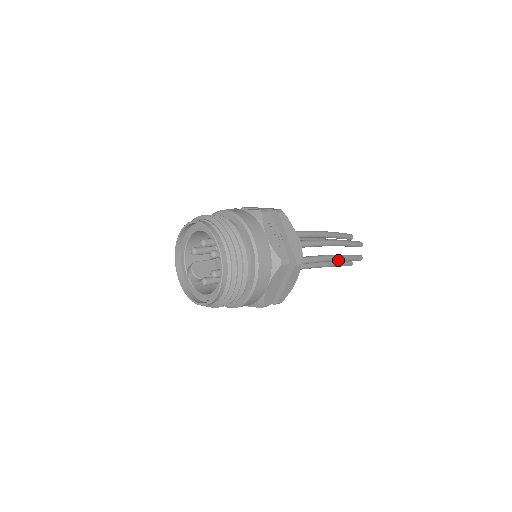
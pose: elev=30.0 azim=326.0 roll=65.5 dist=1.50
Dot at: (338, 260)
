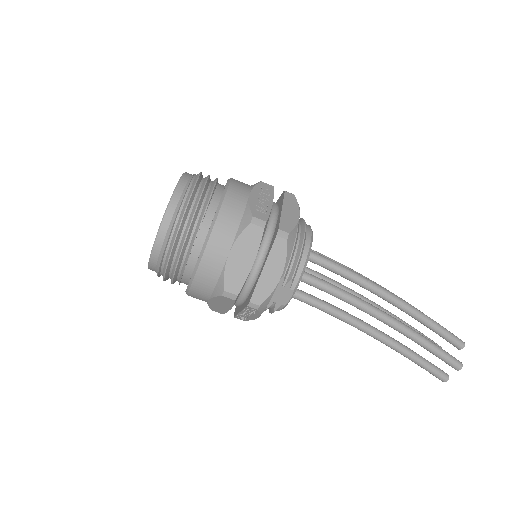
Dot at: (398, 328)
